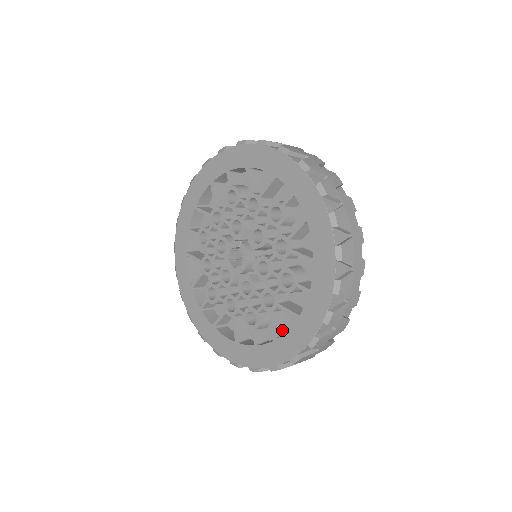
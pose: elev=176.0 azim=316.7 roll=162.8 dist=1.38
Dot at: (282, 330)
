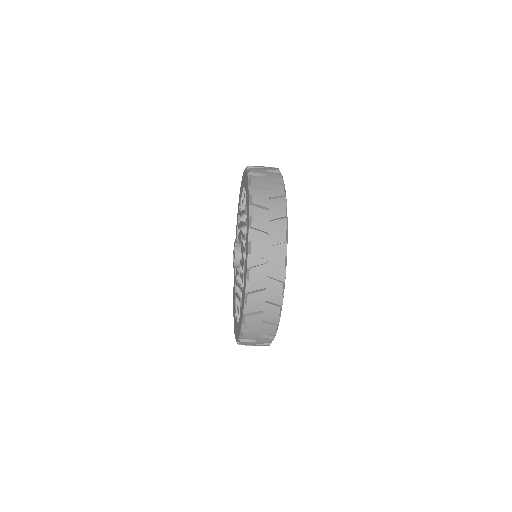
Dot at: occluded
